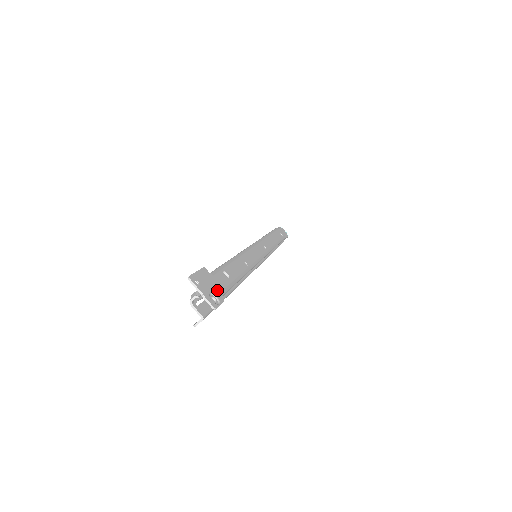
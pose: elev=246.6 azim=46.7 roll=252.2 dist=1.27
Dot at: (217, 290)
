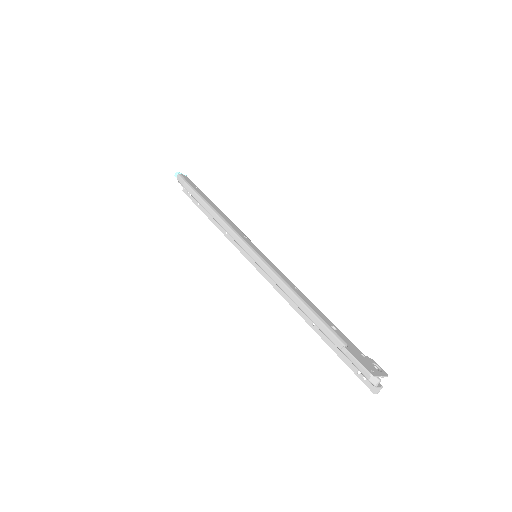
Dot at: (363, 355)
